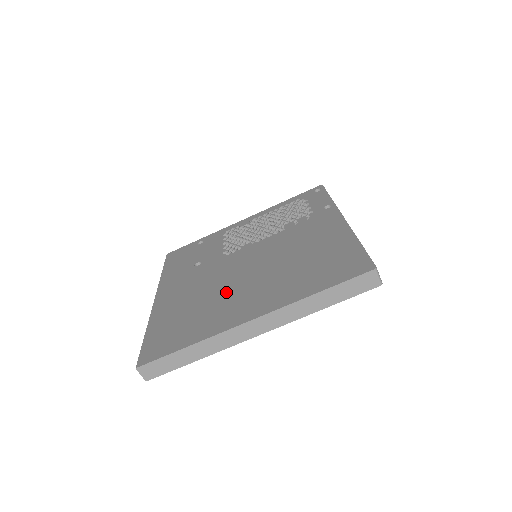
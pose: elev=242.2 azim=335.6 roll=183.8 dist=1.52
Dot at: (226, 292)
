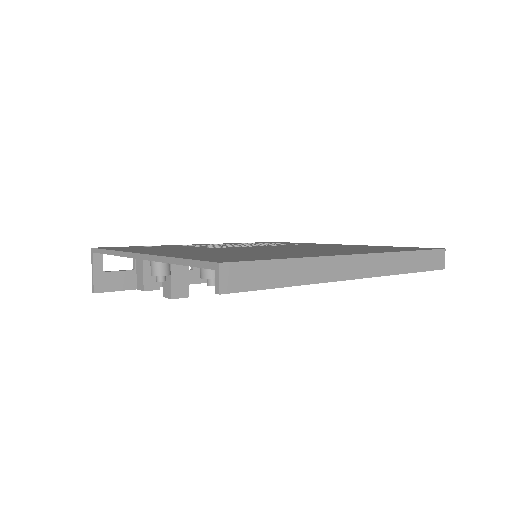
Dot at: (274, 251)
